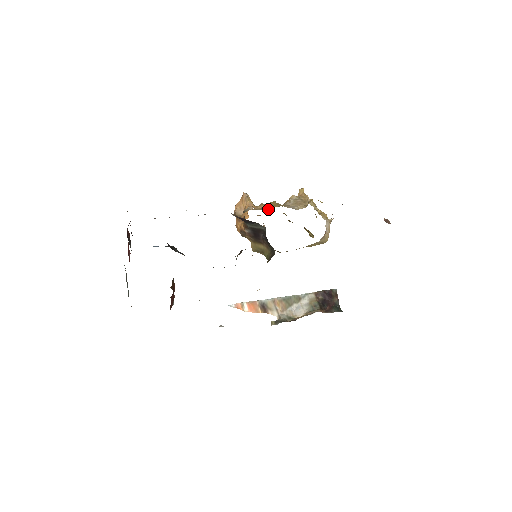
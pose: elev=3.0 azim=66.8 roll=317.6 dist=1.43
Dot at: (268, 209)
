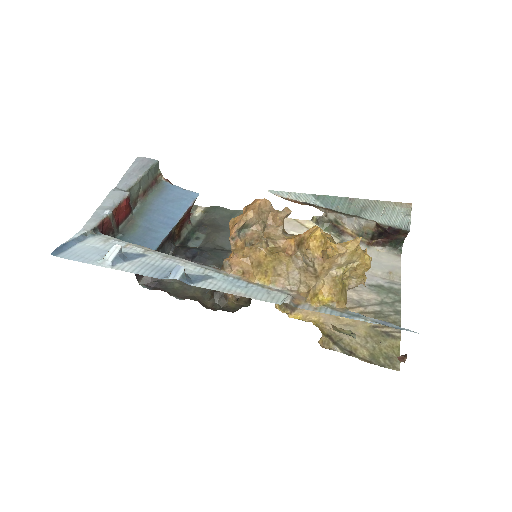
Dot at: (253, 275)
